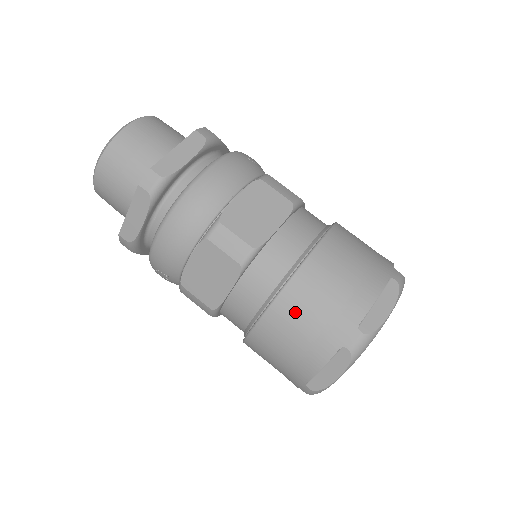
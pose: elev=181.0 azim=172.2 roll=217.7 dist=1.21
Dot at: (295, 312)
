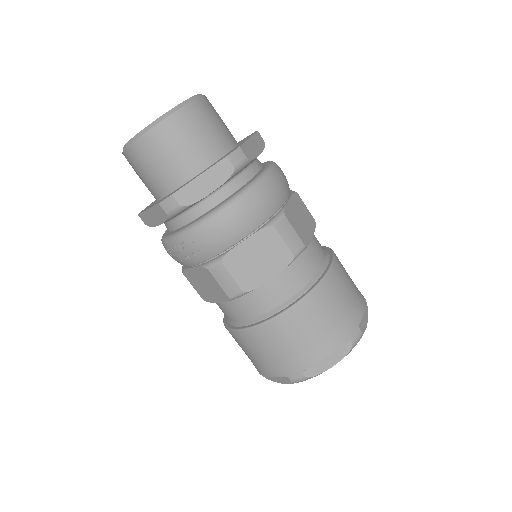
Dot at: (323, 305)
